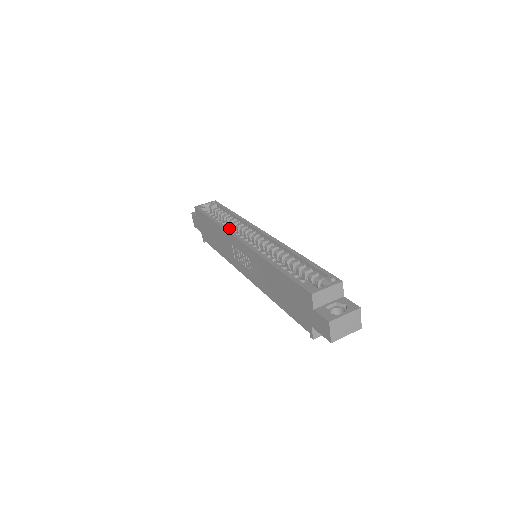
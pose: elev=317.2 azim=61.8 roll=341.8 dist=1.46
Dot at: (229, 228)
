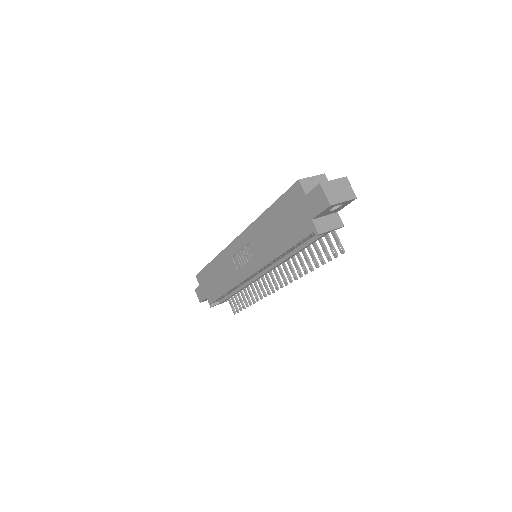
Dot at: occluded
